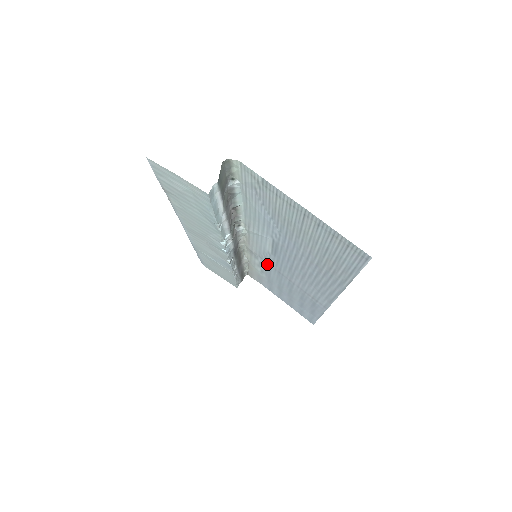
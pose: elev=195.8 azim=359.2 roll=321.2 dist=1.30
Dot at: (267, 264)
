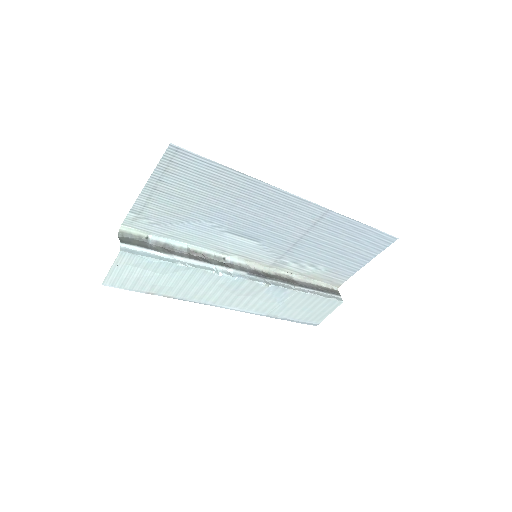
Dot at: (288, 255)
